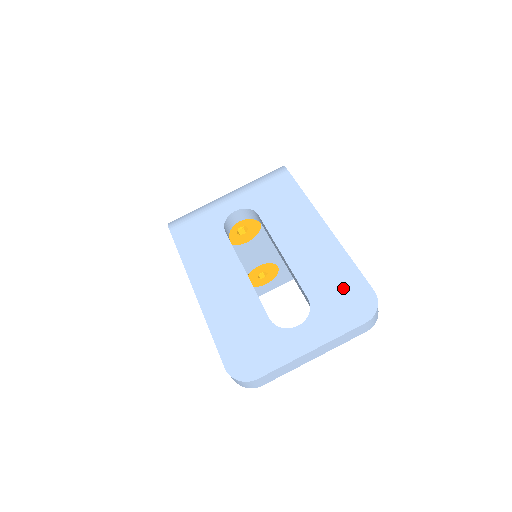
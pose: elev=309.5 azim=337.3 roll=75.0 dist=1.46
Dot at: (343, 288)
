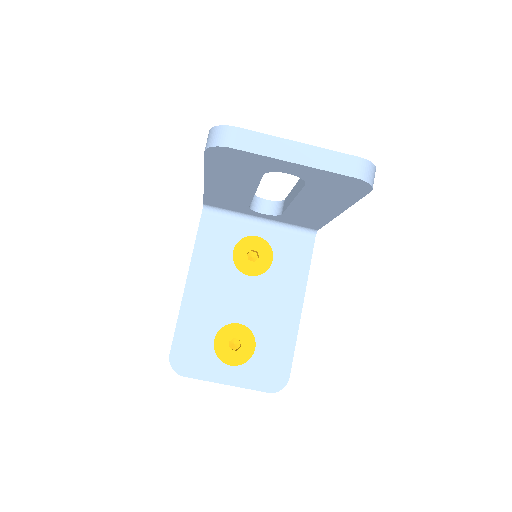
Dot at: occluded
